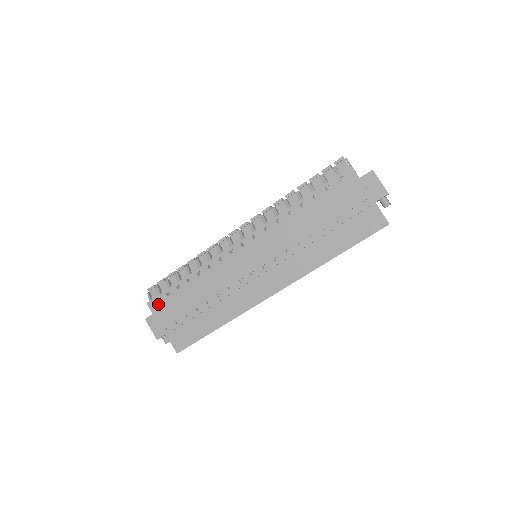
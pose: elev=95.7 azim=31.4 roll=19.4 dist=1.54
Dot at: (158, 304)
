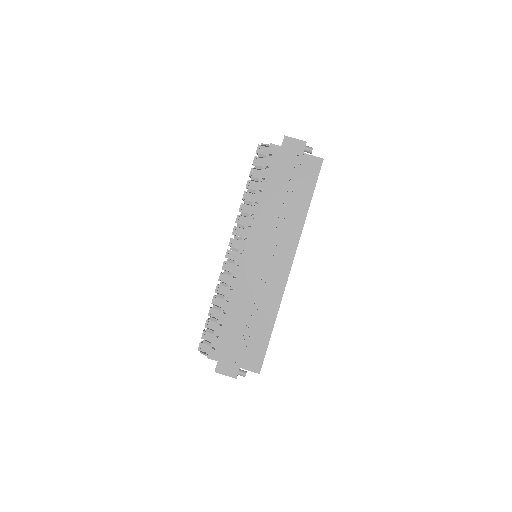
Dot at: (216, 350)
